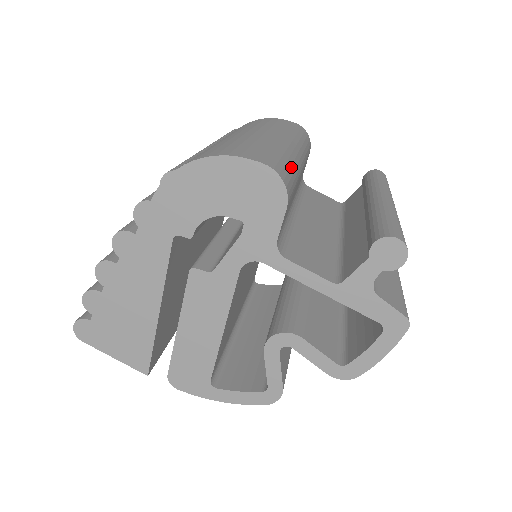
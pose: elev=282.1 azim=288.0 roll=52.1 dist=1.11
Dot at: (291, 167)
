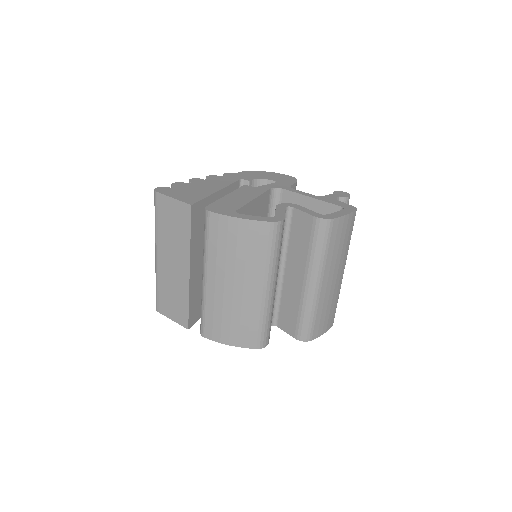
Dot at: occluded
